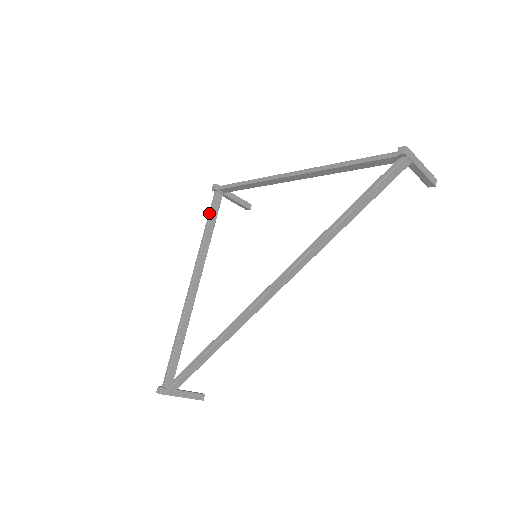
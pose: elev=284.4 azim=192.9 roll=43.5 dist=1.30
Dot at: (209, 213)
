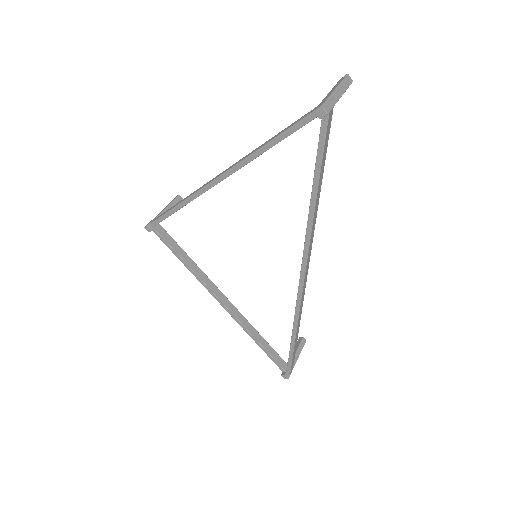
Dot at: occluded
